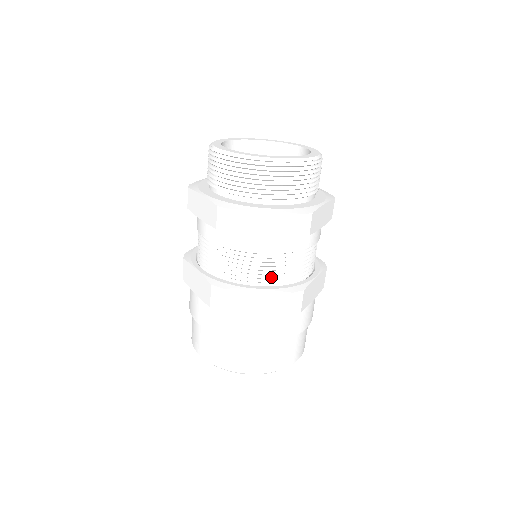
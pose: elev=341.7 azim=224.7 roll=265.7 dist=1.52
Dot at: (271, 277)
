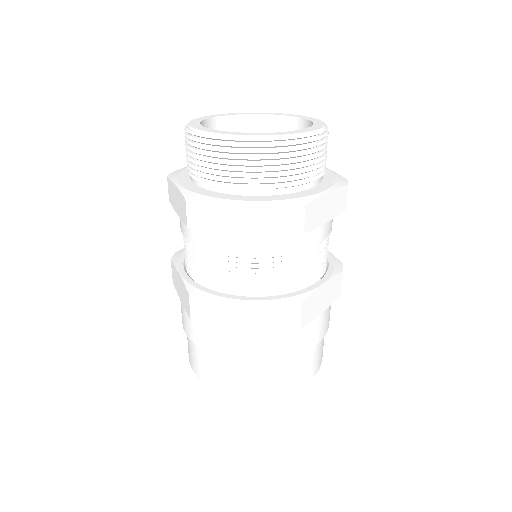
Dot at: (322, 265)
